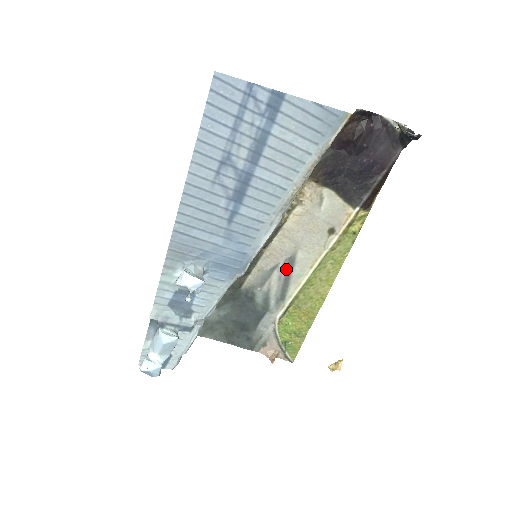
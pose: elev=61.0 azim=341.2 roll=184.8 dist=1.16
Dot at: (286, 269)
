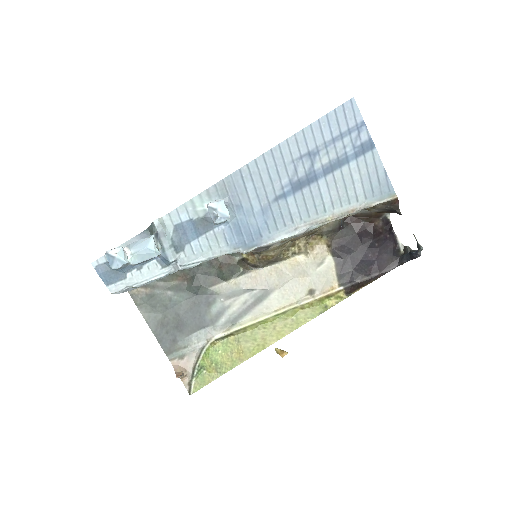
Dot at: (257, 298)
